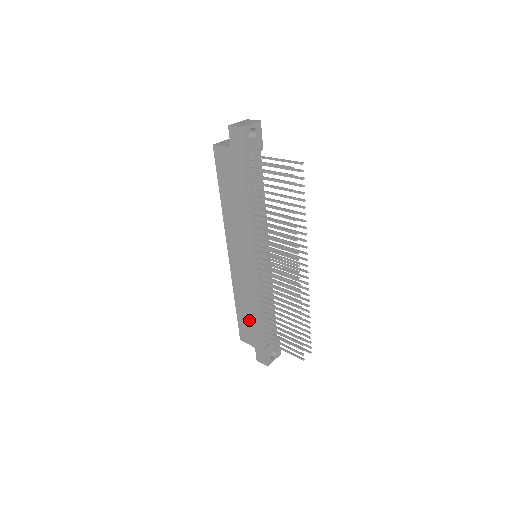
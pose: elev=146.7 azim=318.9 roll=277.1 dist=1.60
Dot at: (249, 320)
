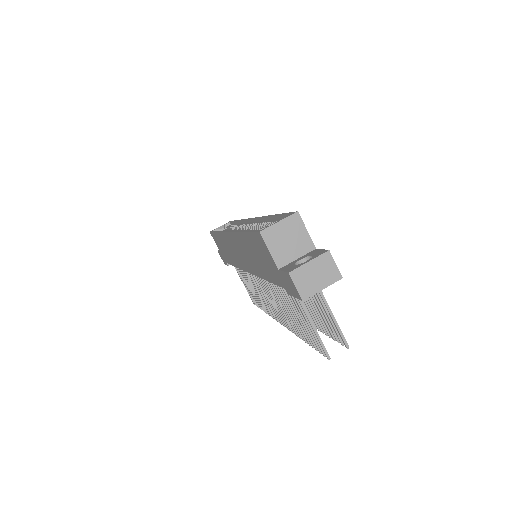
Dot at: (223, 250)
